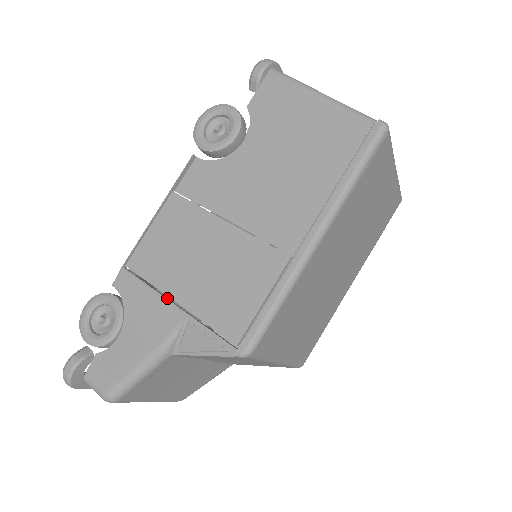
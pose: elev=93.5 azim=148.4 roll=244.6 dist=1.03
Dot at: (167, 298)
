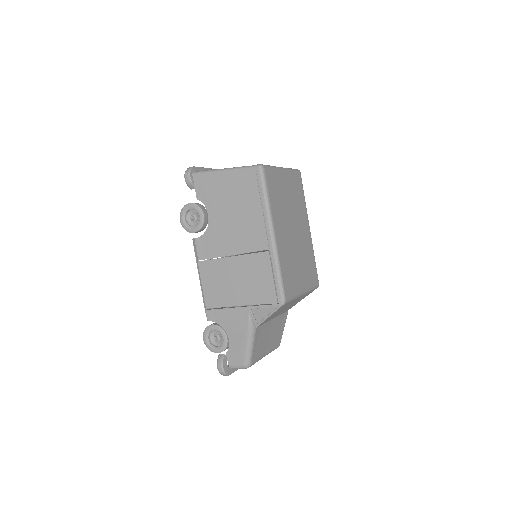
Dot at: (235, 307)
